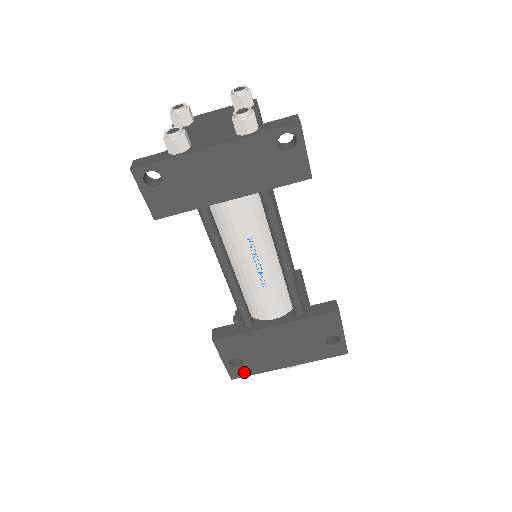
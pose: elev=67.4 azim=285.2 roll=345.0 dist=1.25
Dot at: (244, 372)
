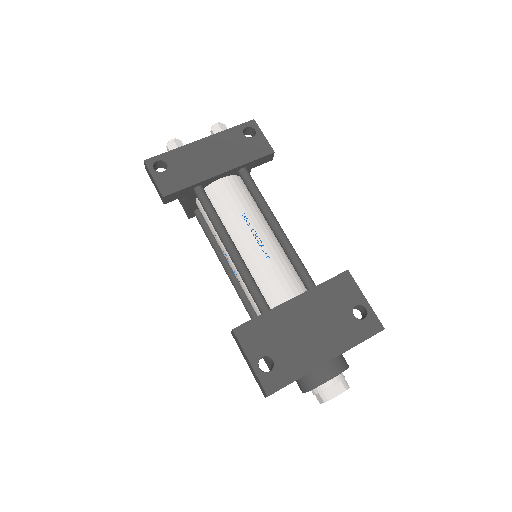
Dot at: (280, 379)
